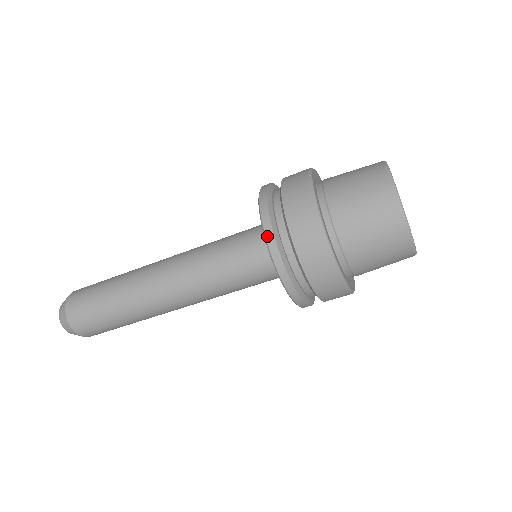
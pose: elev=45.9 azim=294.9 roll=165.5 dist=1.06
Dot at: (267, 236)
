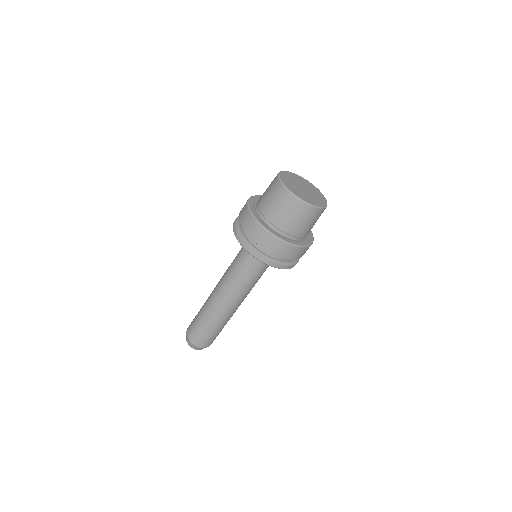
Dot at: occluded
